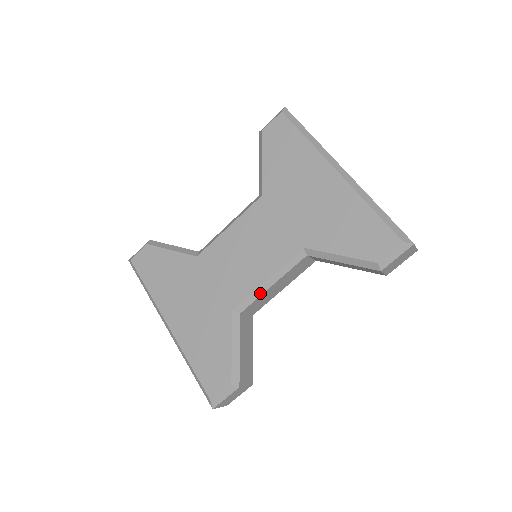
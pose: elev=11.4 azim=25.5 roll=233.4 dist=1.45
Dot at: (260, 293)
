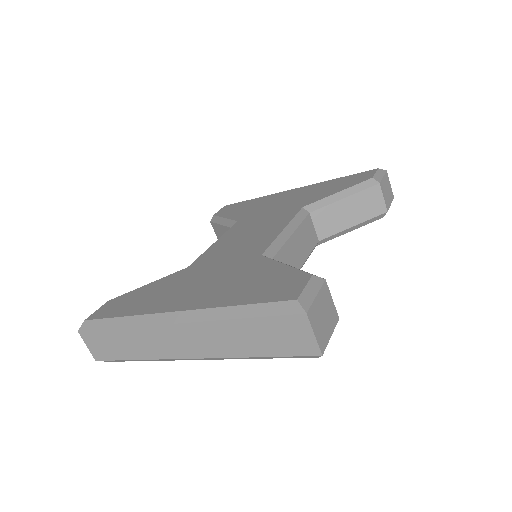
Dot at: (283, 240)
